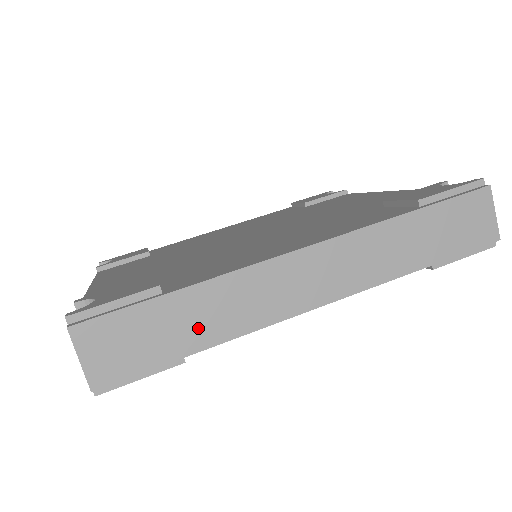
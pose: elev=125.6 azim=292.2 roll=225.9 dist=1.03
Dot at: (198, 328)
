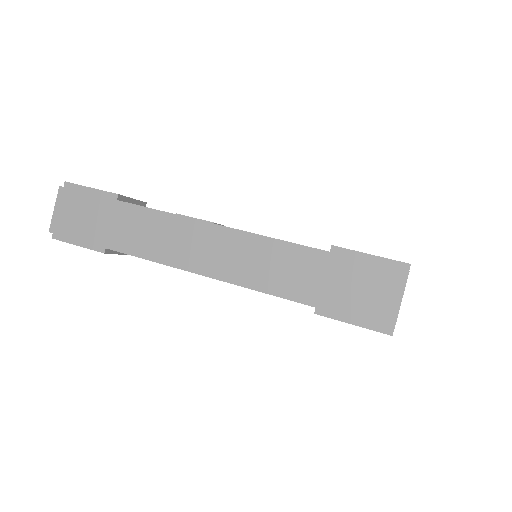
Dot at: (120, 234)
